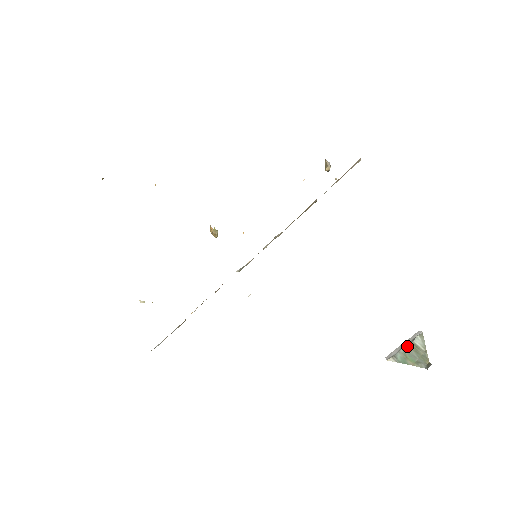
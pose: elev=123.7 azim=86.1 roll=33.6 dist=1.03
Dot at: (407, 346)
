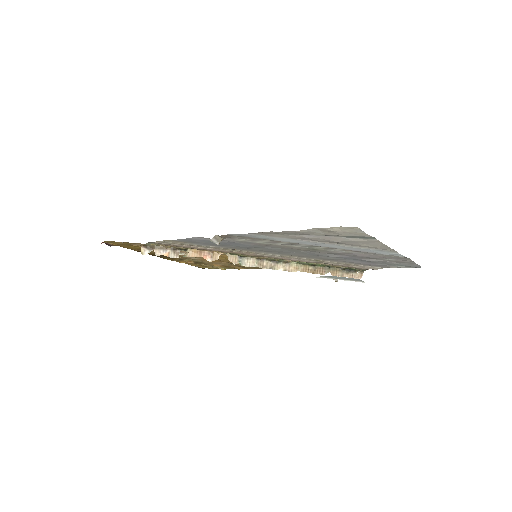
Dot at: occluded
